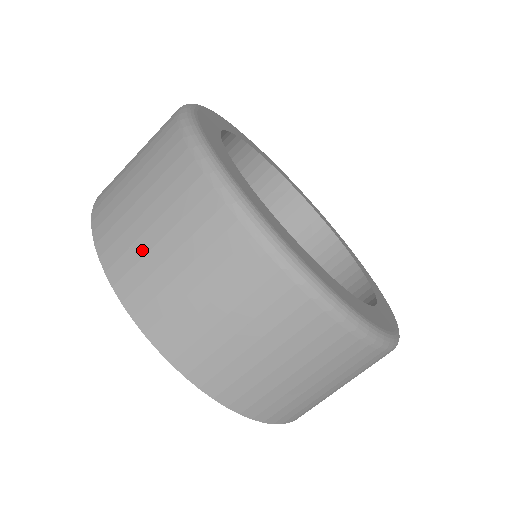
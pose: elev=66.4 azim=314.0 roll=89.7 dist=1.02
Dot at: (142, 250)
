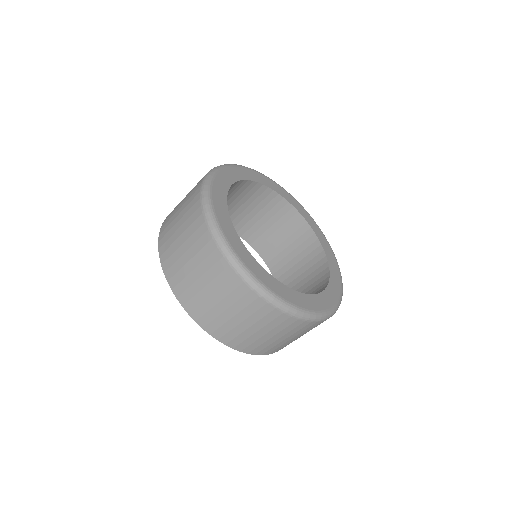
Dot at: (209, 306)
